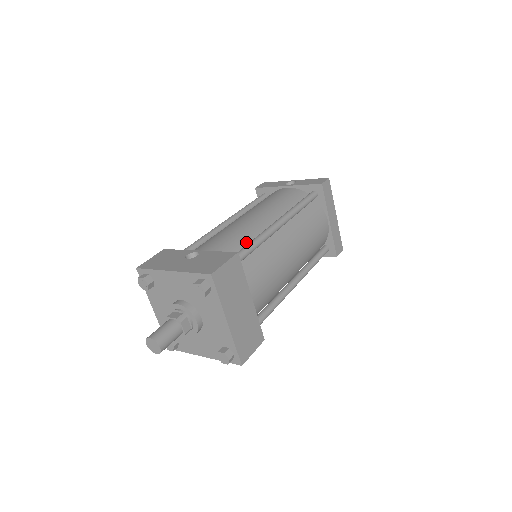
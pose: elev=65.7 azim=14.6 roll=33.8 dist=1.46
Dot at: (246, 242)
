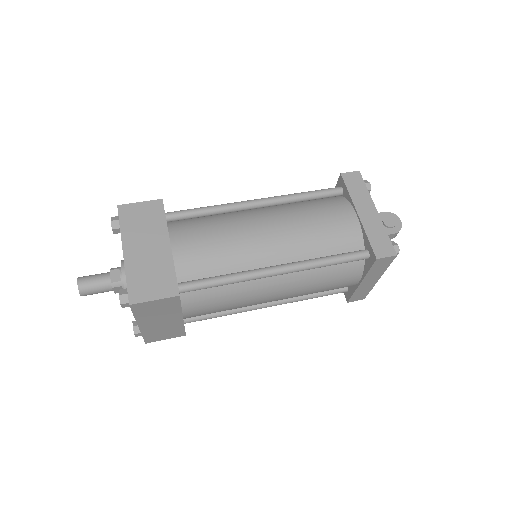
Dot at: occluded
